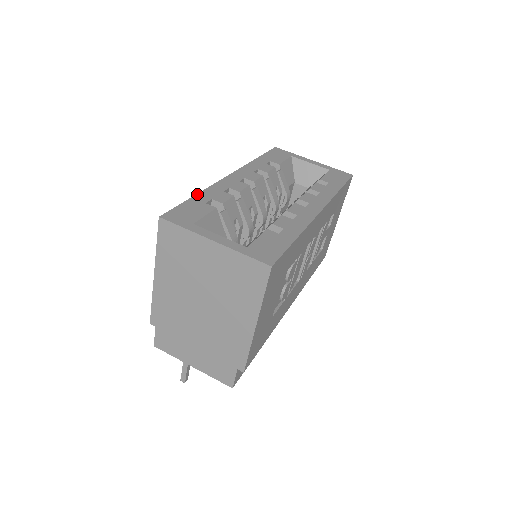
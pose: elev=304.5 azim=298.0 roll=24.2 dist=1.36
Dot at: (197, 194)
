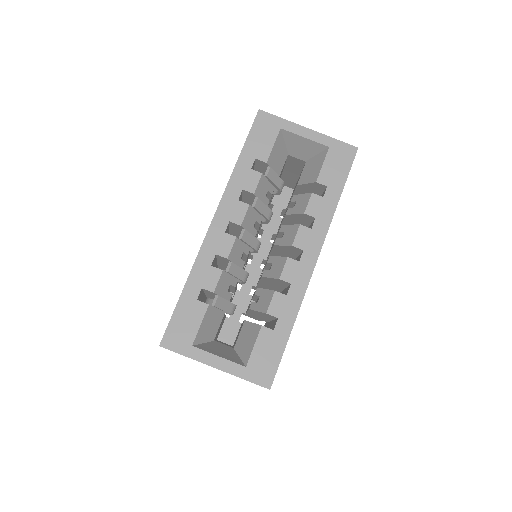
Dot at: (185, 285)
